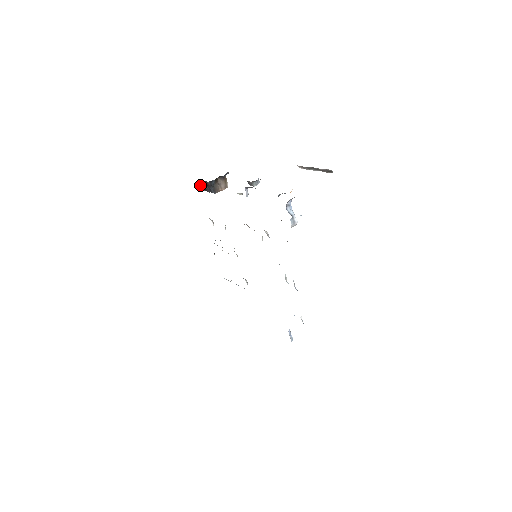
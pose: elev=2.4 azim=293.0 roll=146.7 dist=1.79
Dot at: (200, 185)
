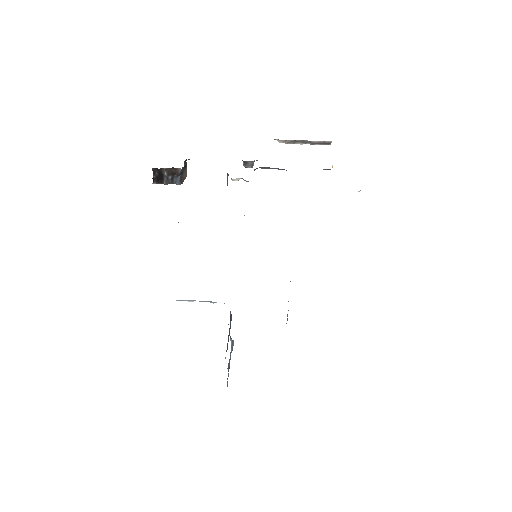
Dot at: occluded
